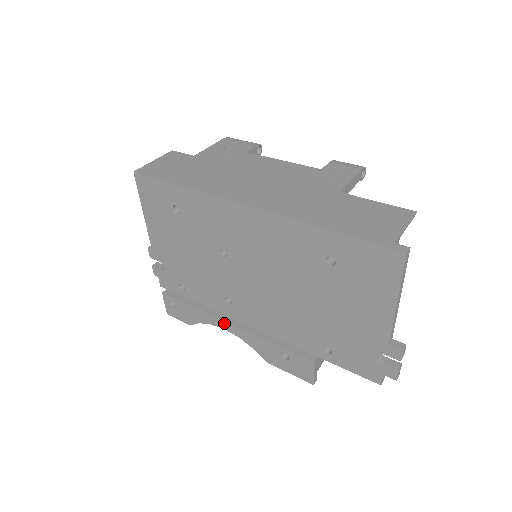
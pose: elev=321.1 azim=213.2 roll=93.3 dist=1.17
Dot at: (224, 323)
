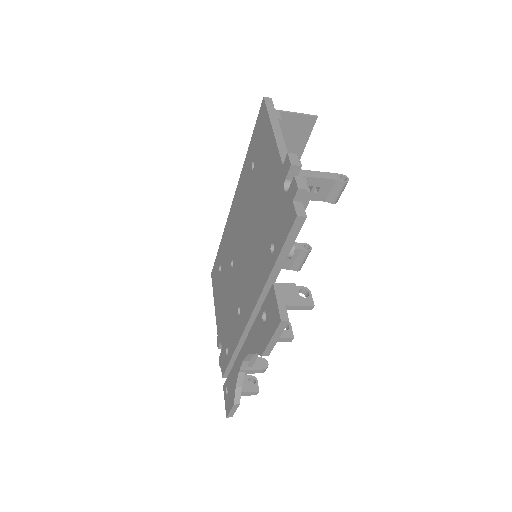
Dot at: (242, 351)
